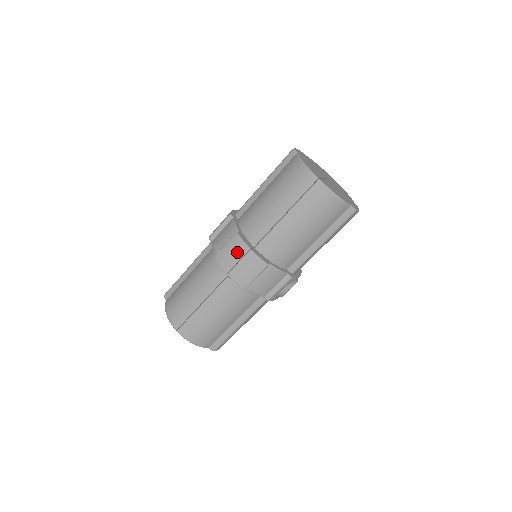
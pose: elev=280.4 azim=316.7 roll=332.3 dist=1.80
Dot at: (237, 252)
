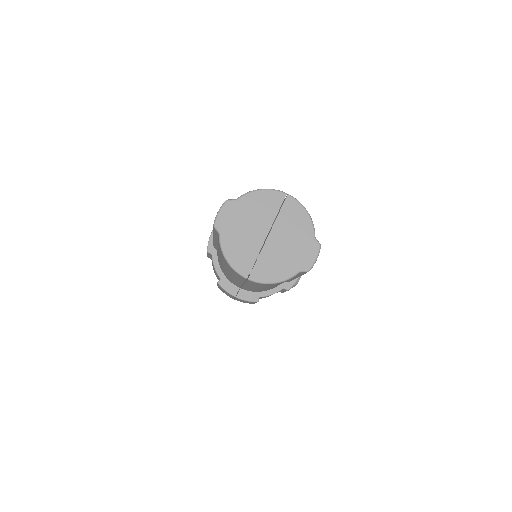
Dot at: (228, 294)
